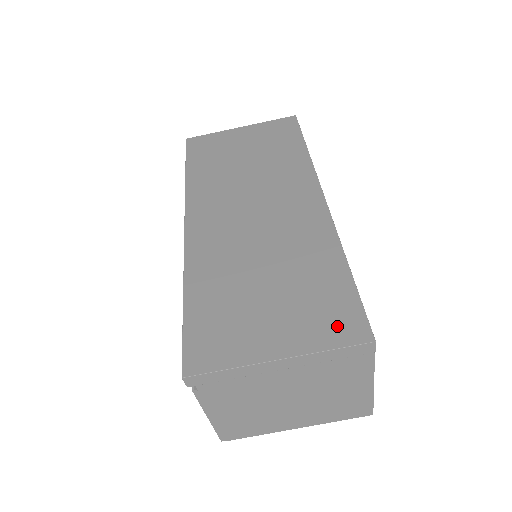
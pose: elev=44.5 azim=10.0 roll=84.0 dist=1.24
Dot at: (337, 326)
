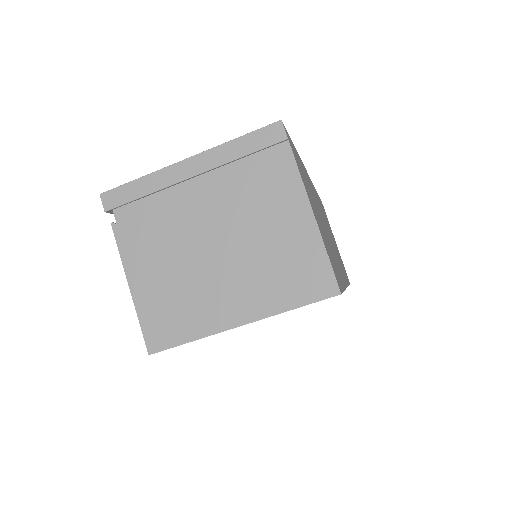
Dot at: occluded
